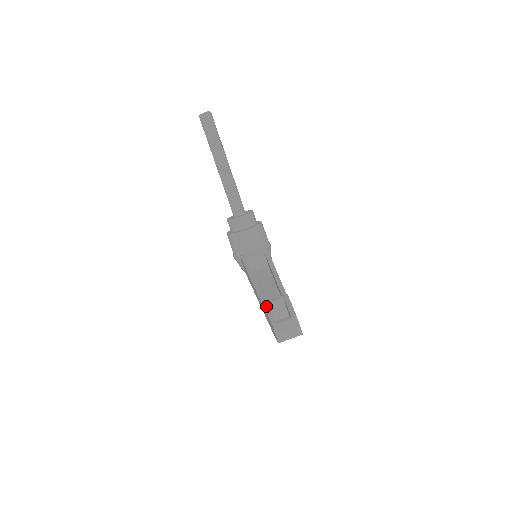
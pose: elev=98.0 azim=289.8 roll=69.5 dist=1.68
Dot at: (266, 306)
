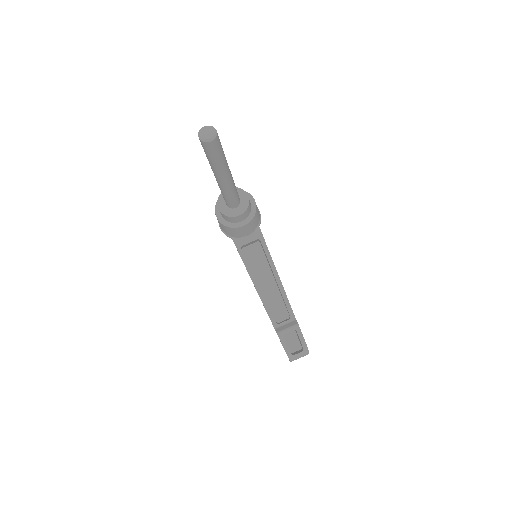
Dot at: (281, 339)
